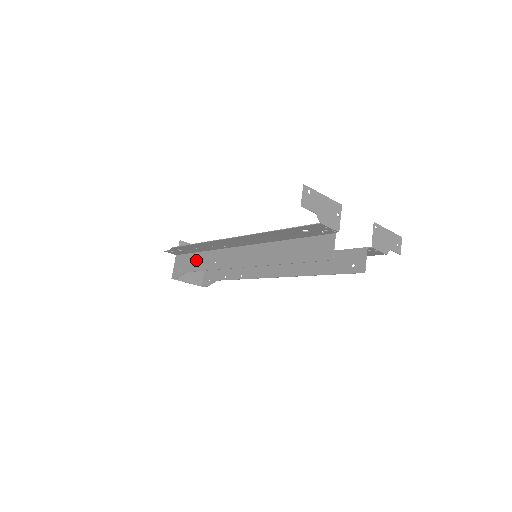
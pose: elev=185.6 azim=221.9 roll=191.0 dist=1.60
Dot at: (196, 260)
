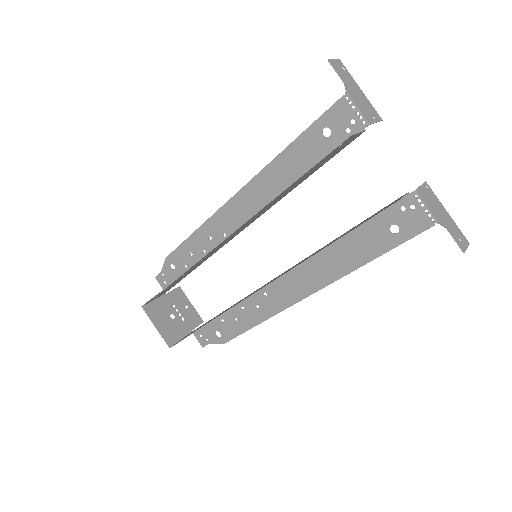
Dot at: occluded
